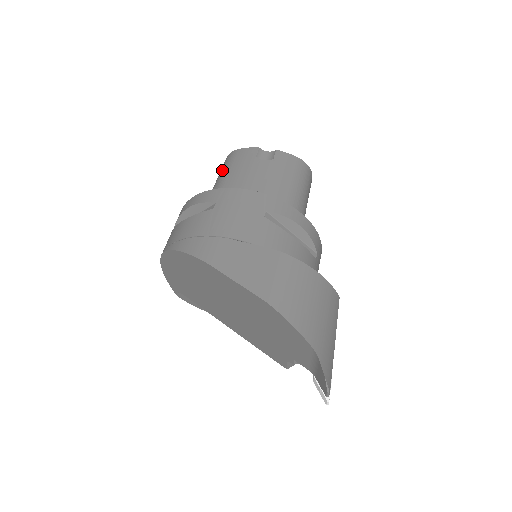
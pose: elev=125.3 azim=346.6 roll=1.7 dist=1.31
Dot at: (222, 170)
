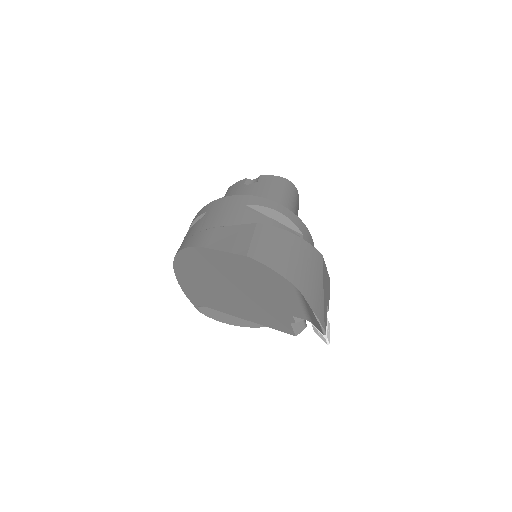
Dot at: occluded
